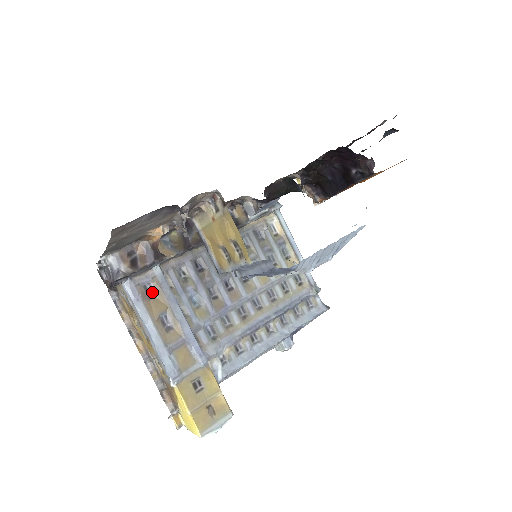
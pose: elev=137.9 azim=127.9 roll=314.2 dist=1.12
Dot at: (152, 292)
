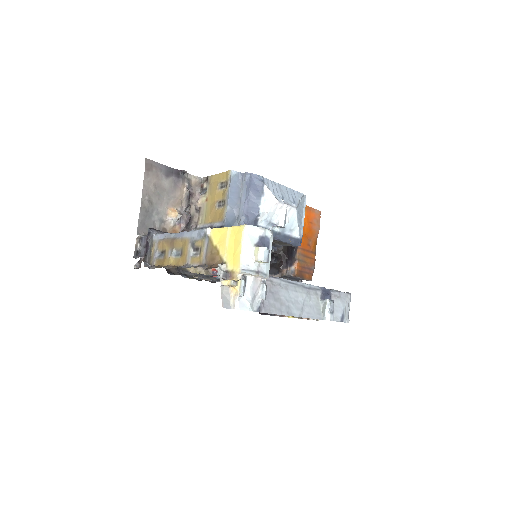
Dot at: occluded
